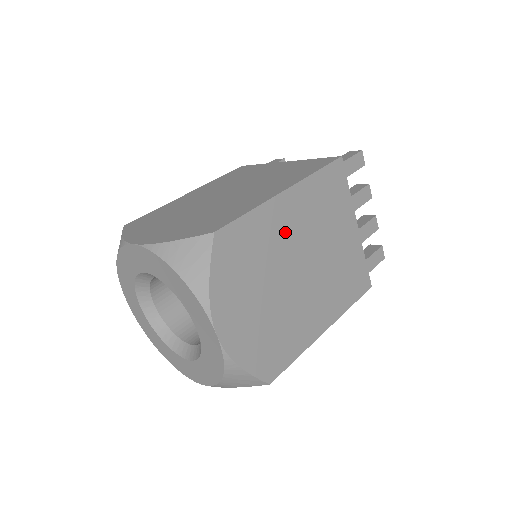
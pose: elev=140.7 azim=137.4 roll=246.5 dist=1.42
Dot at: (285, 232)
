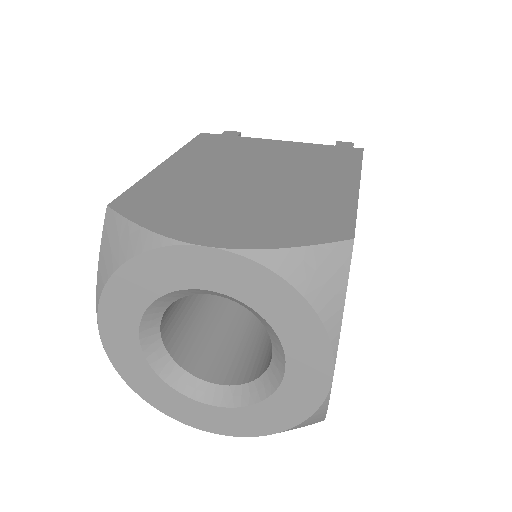
Dot at: occluded
